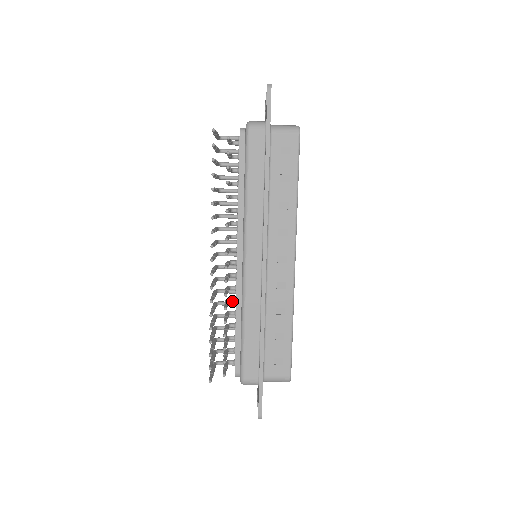
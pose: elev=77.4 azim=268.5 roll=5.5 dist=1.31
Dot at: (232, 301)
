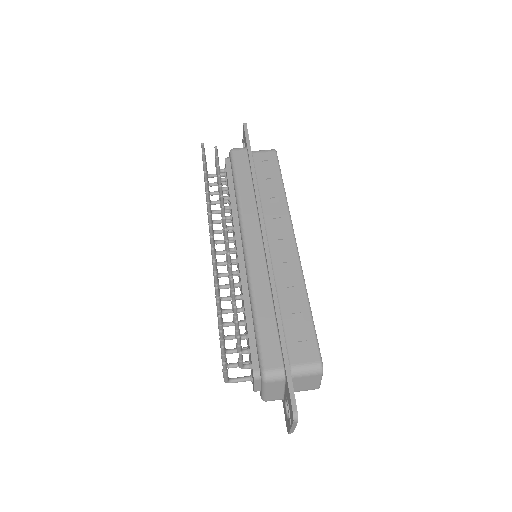
Dot at: (238, 296)
